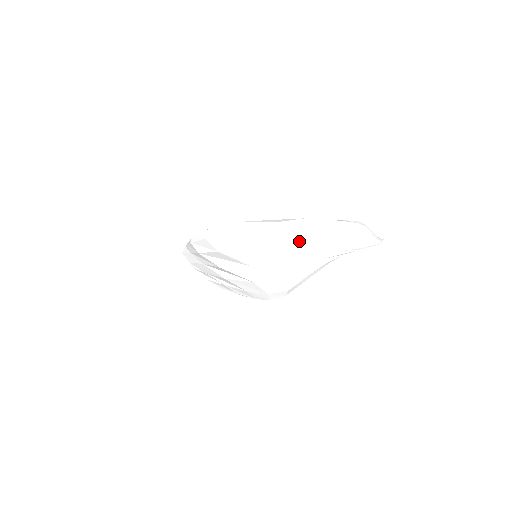
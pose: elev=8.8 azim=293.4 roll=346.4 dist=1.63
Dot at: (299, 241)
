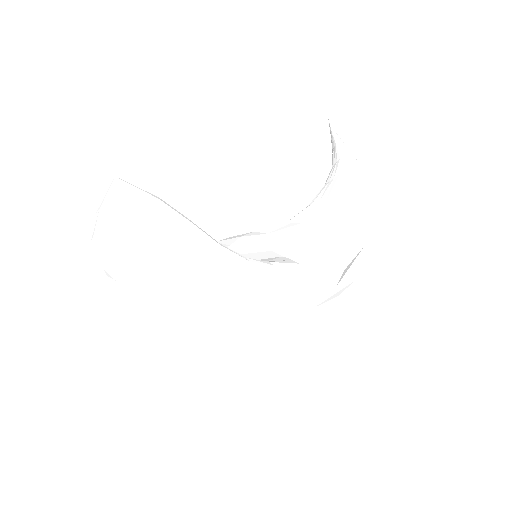
Dot at: occluded
